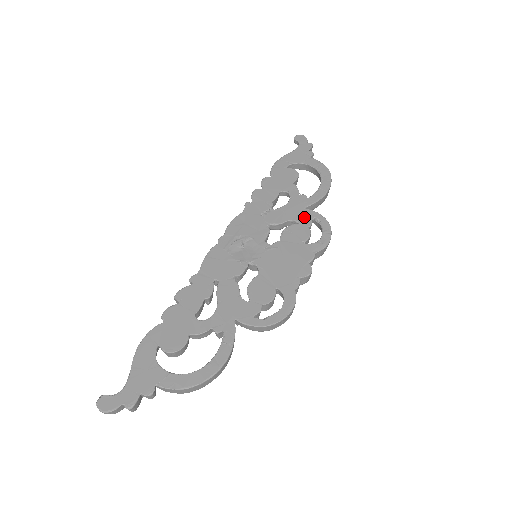
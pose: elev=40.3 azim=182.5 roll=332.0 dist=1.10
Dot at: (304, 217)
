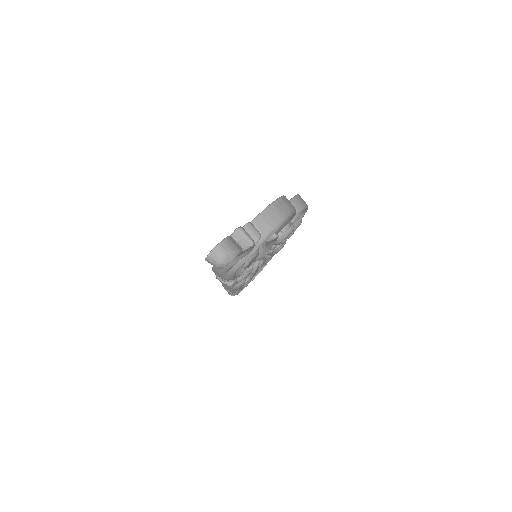
Dot at: occluded
